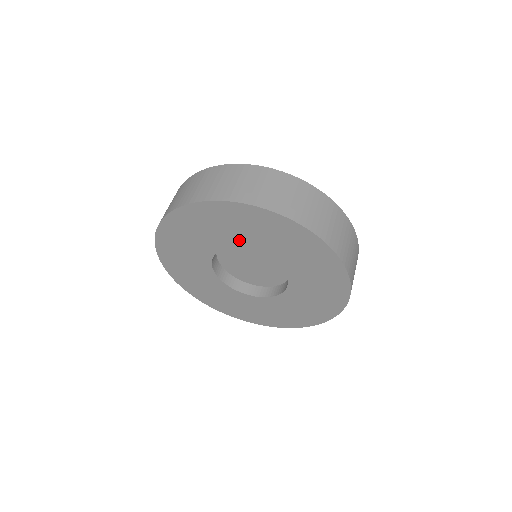
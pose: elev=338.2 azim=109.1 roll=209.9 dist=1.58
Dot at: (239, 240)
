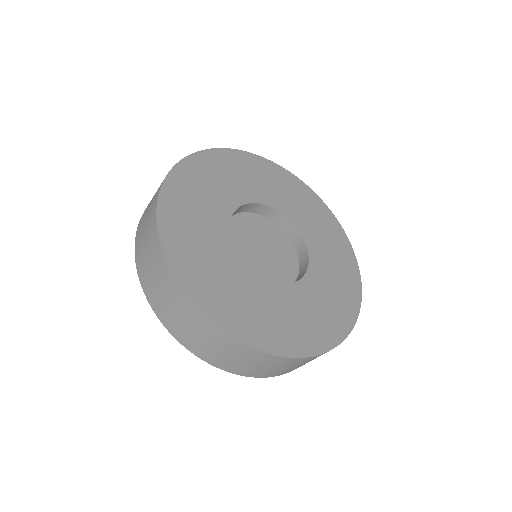
Dot at: occluded
